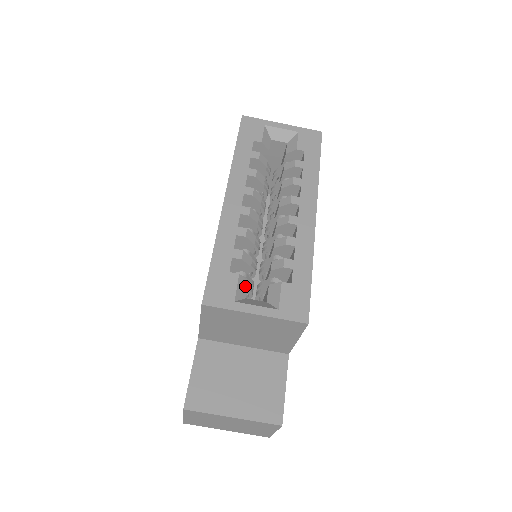
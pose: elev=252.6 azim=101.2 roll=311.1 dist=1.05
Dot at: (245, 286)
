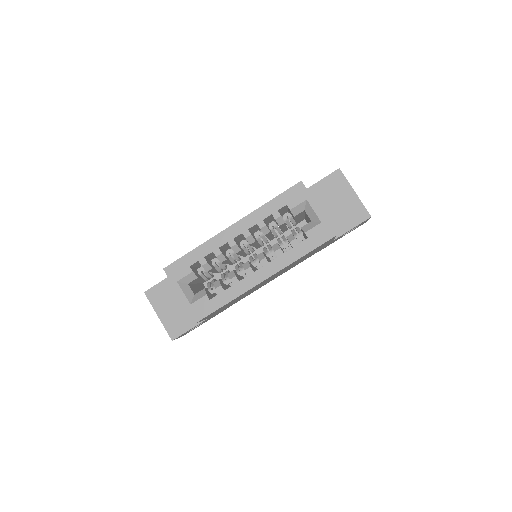
Dot at: (193, 278)
